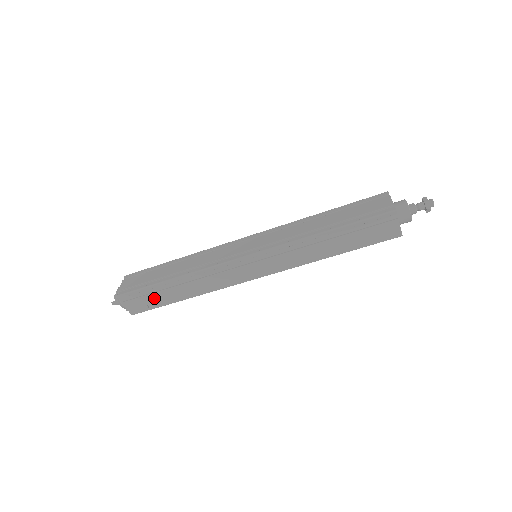
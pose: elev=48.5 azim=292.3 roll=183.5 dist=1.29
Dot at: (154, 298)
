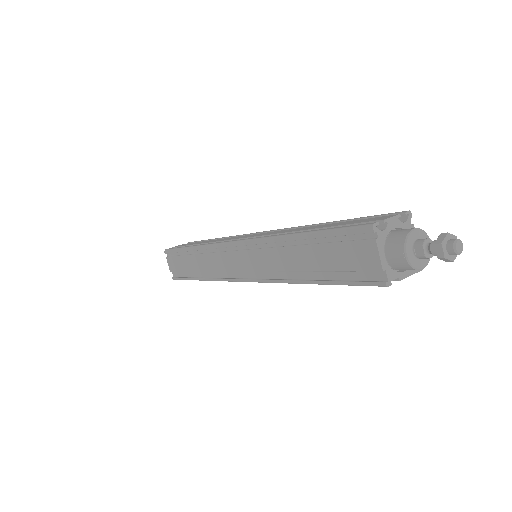
Dot at: occluded
